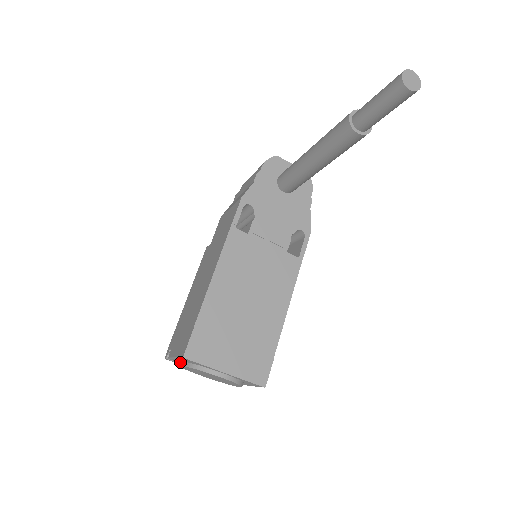
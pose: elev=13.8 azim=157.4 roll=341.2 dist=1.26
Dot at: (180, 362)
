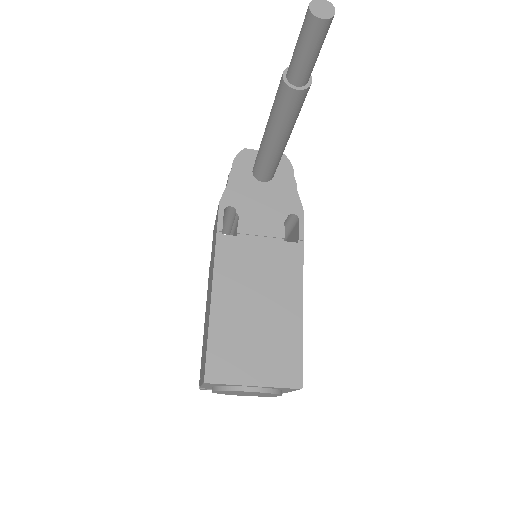
Dot at: occluded
